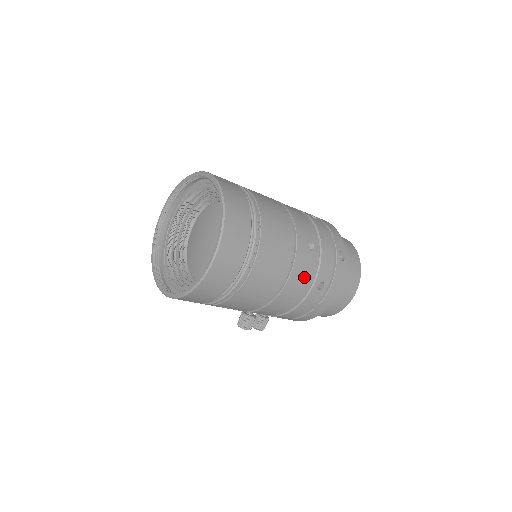
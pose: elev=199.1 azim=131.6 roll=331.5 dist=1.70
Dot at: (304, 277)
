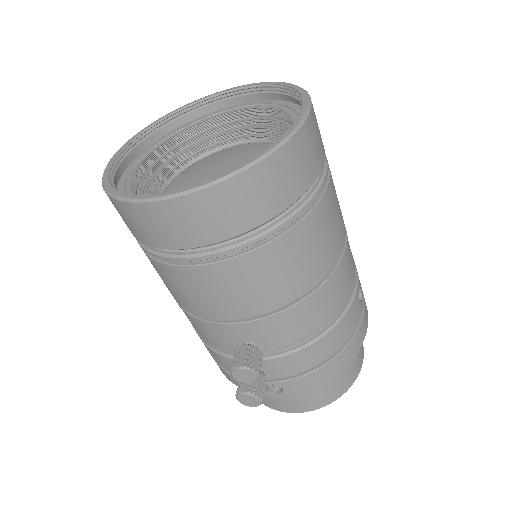
Dot at: (352, 262)
